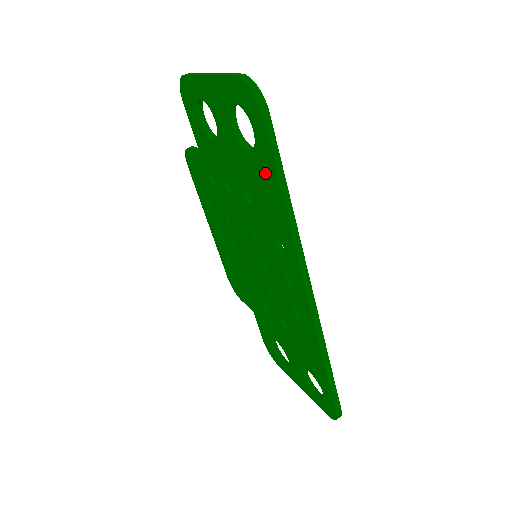
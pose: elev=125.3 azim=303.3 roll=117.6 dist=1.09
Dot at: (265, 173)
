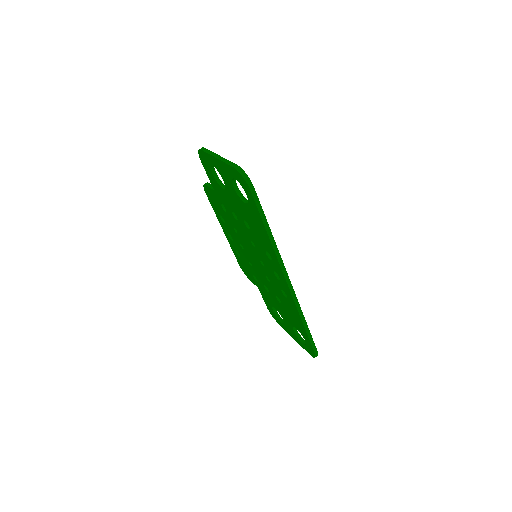
Dot at: (256, 217)
